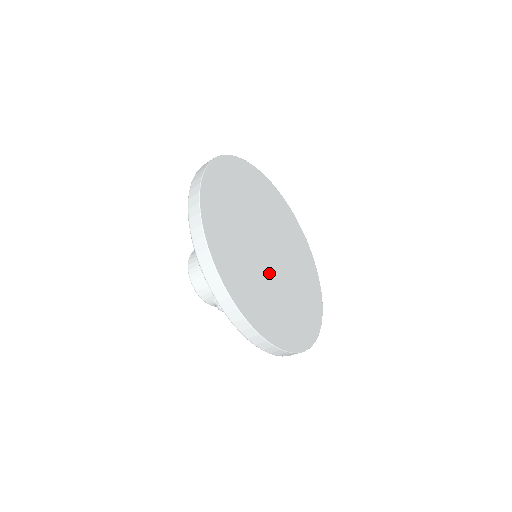
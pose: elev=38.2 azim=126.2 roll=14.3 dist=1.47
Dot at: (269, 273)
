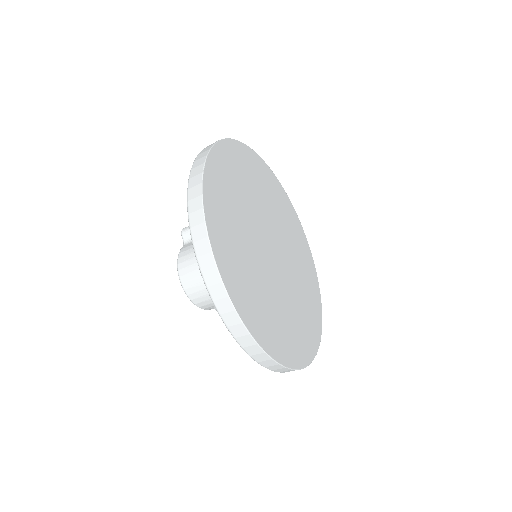
Dot at: (279, 283)
